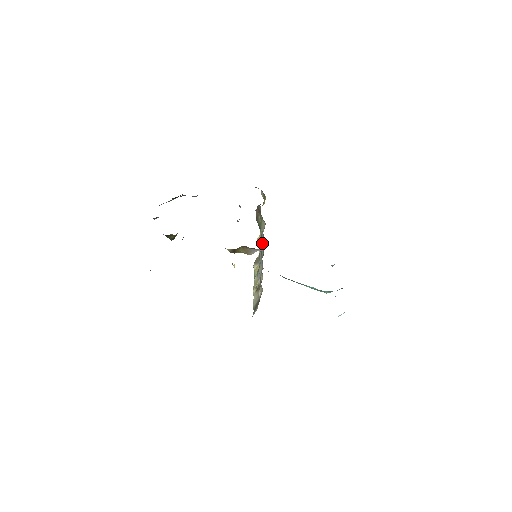
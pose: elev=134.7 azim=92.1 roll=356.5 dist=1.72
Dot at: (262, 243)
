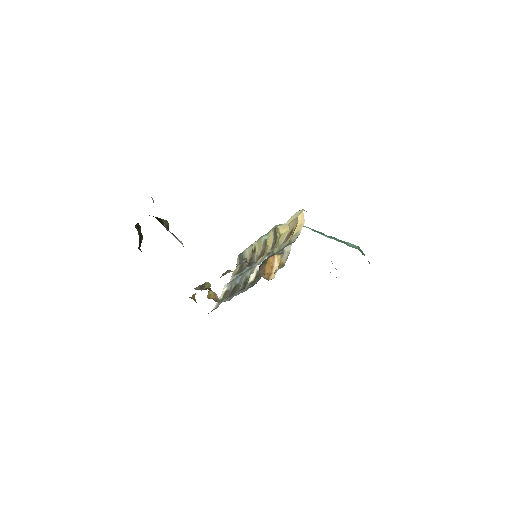
Dot at: occluded
